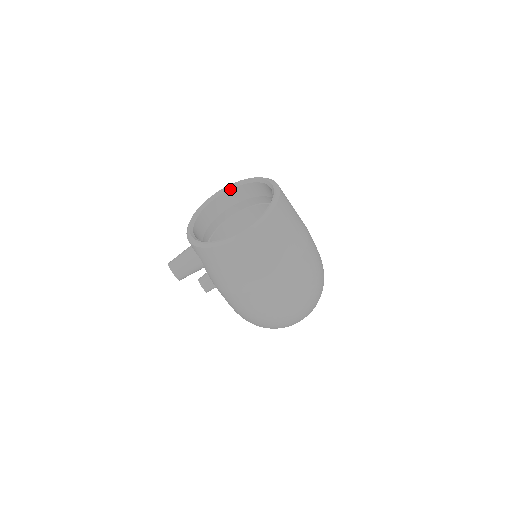
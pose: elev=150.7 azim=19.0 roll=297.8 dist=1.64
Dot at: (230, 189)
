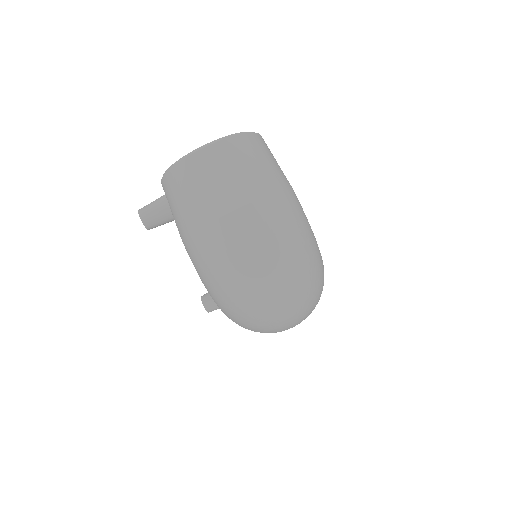
Dot at: occluded
